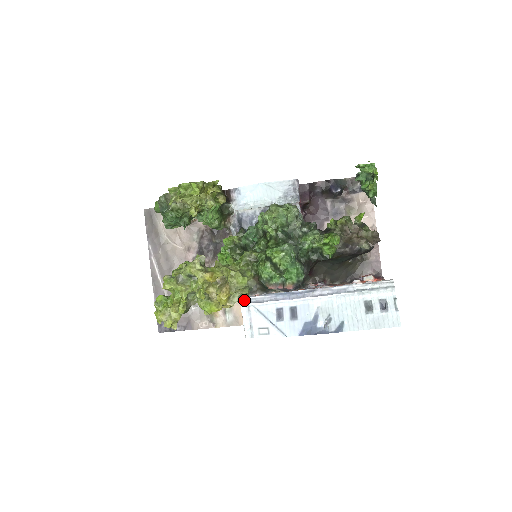
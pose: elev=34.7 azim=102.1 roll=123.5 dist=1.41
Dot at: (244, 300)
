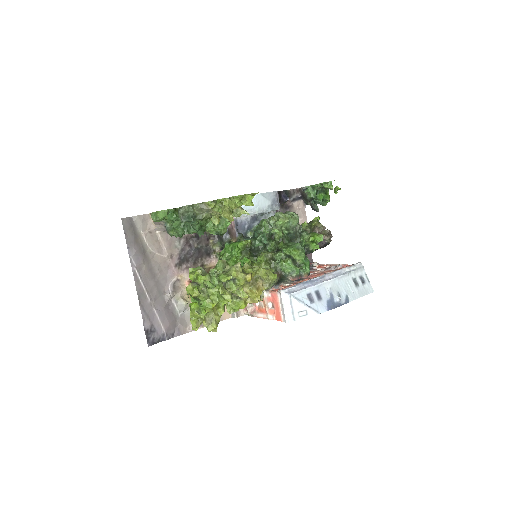
Dot at: (284, 292)
